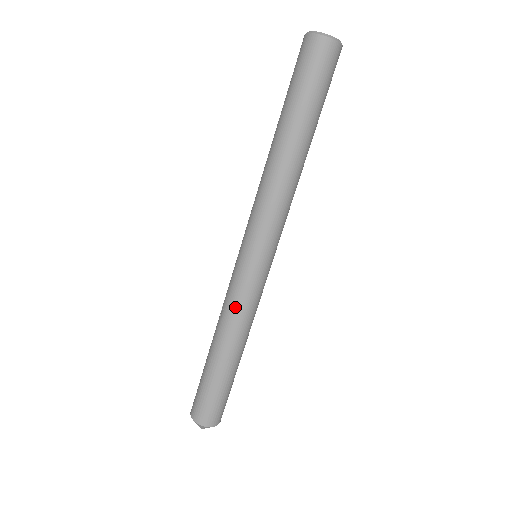
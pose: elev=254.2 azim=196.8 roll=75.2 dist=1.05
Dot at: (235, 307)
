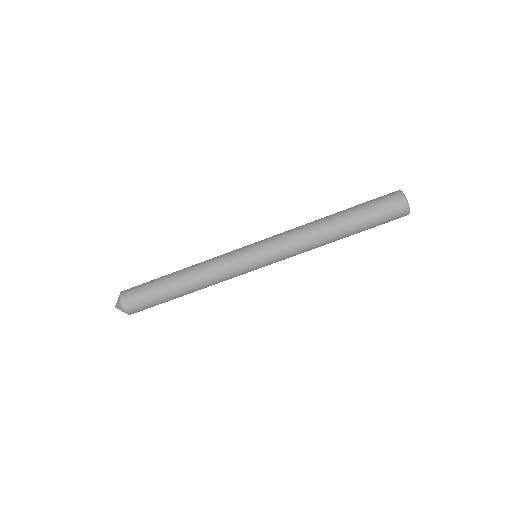
Dot at: (216, 262)
